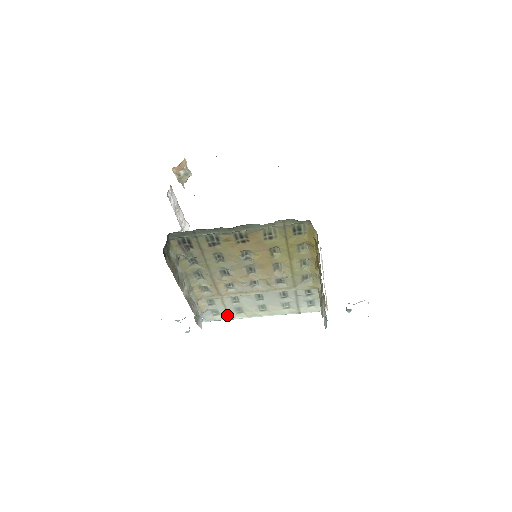
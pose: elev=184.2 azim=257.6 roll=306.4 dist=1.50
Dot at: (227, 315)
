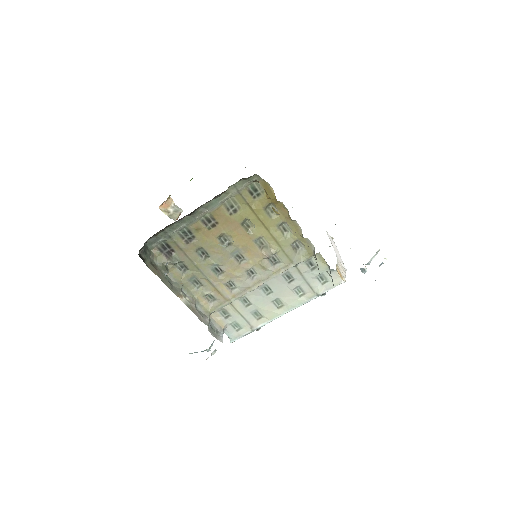
Dot at: (249, 325)
